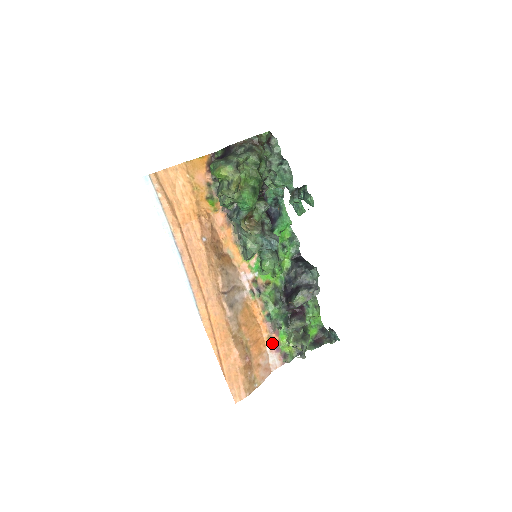
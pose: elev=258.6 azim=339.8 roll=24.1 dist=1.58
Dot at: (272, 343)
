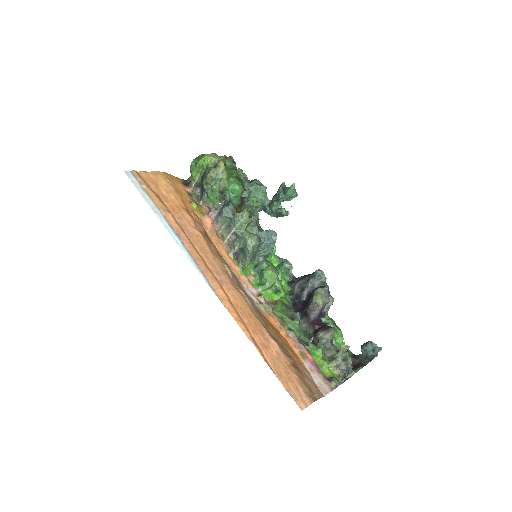
Dot at: (308, 361)
